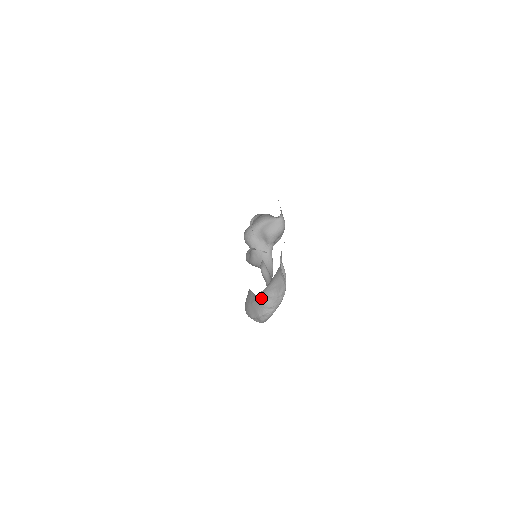
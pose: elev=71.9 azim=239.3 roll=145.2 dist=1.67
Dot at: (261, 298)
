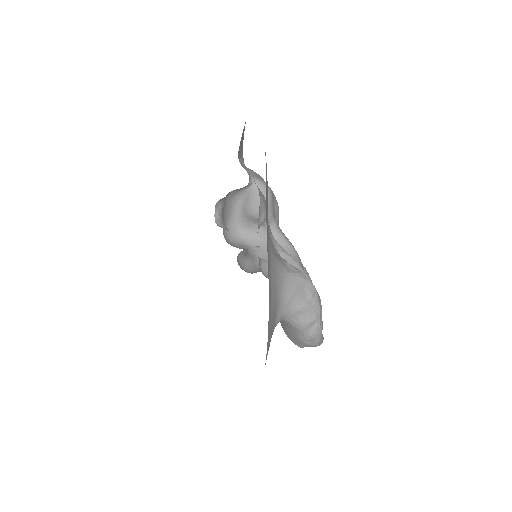
Dot at: (287, 321)
